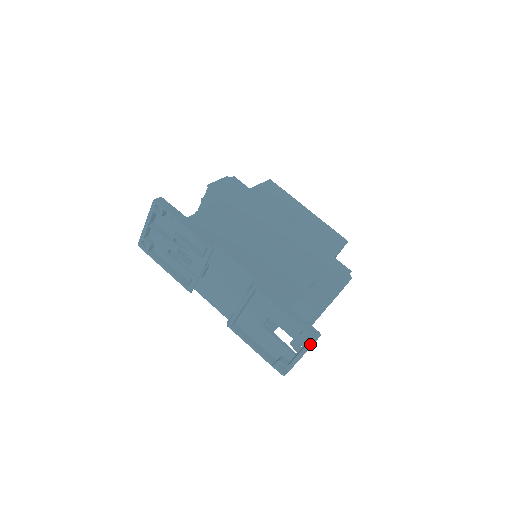
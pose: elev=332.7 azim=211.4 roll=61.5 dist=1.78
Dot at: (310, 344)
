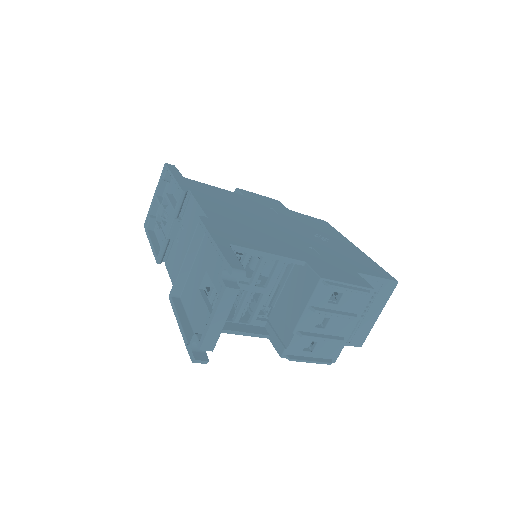
Dot at: (226, 285)
